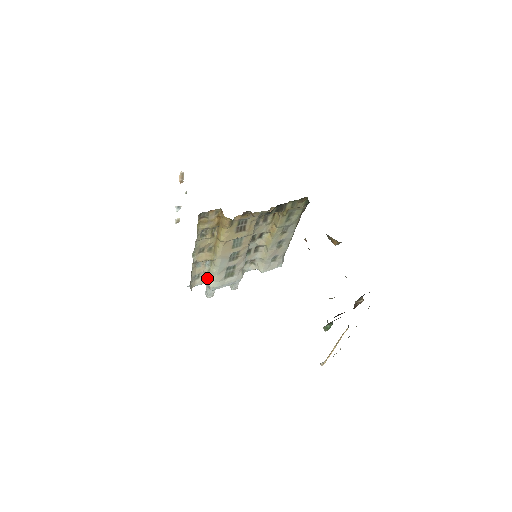
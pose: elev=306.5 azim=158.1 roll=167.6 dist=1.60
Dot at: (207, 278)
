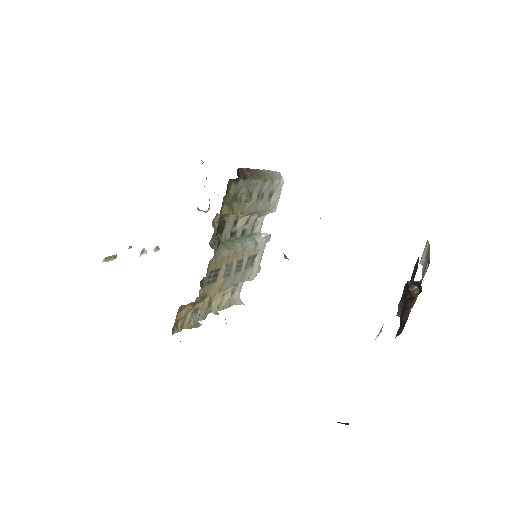
Dot at: occluded
